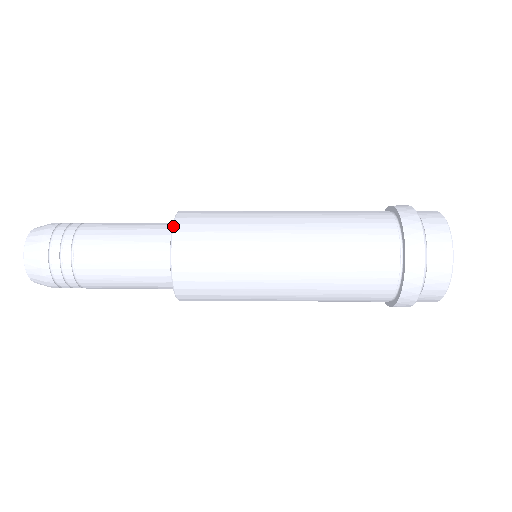
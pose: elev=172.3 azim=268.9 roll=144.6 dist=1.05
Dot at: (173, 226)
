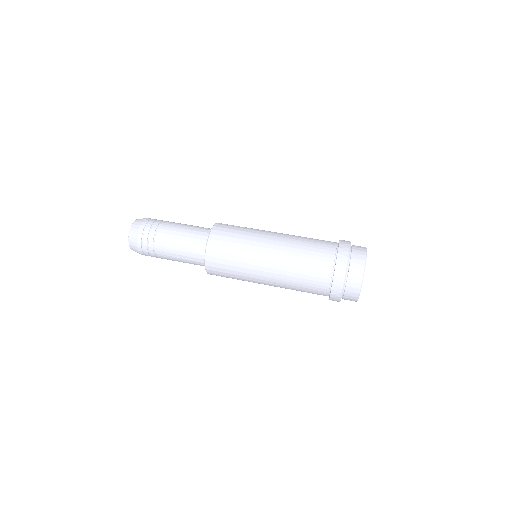
Dot at: (205, 251)
